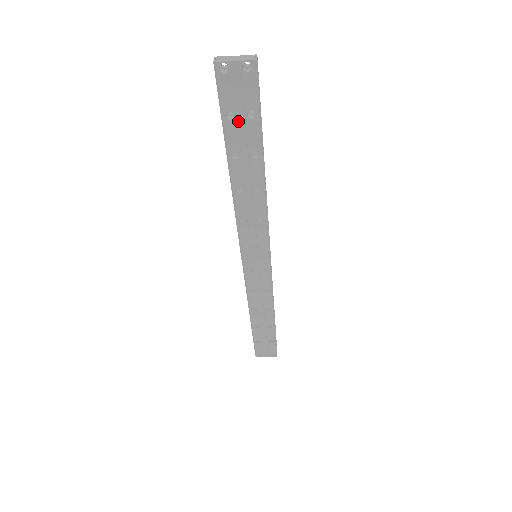
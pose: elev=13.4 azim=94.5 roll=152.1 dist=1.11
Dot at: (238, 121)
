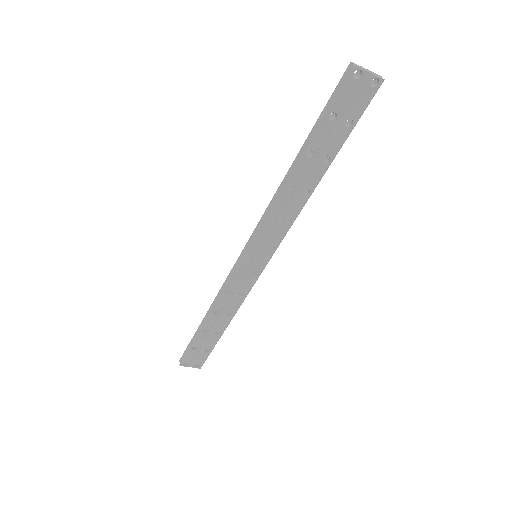
Dot at: (335, 124)
